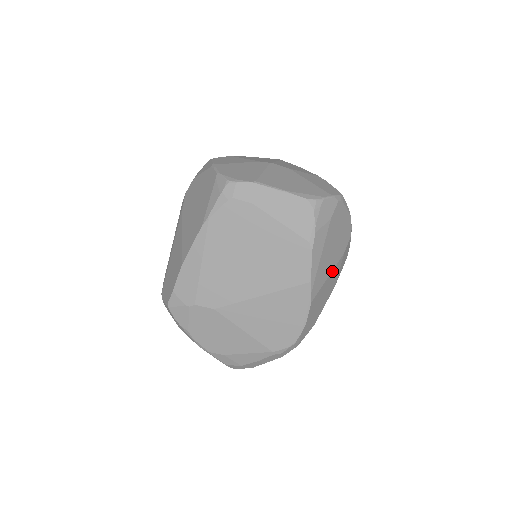
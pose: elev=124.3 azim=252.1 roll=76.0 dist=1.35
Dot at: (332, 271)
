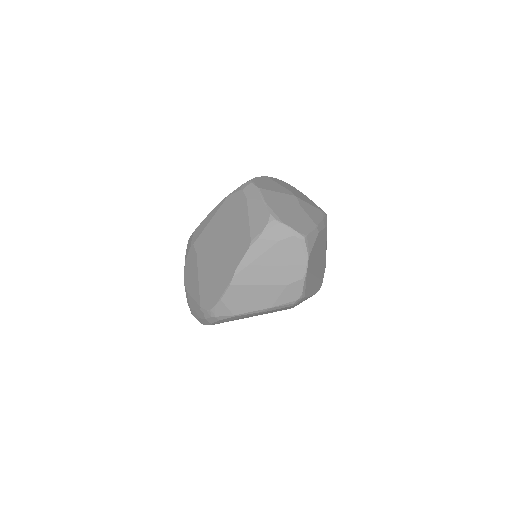
Dot at: (266, 286)
